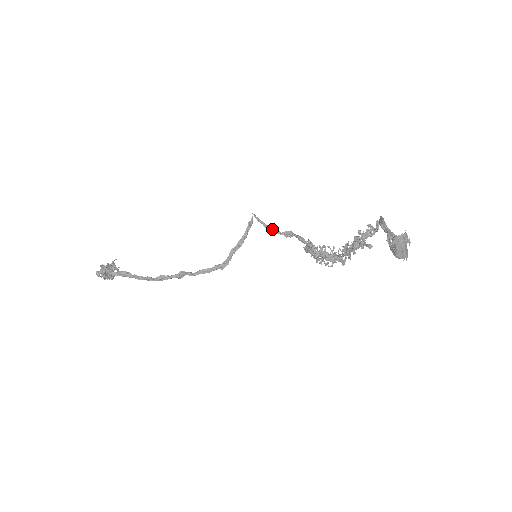
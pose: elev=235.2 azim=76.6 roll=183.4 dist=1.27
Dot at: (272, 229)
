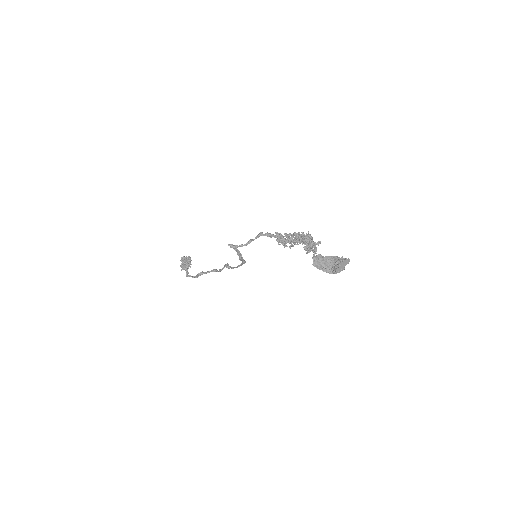
Dot at: occluded
